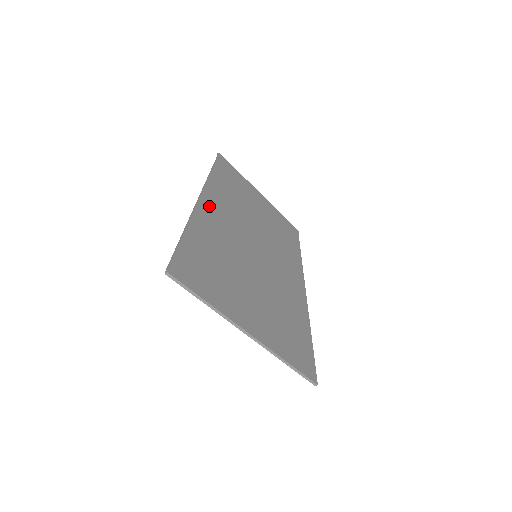
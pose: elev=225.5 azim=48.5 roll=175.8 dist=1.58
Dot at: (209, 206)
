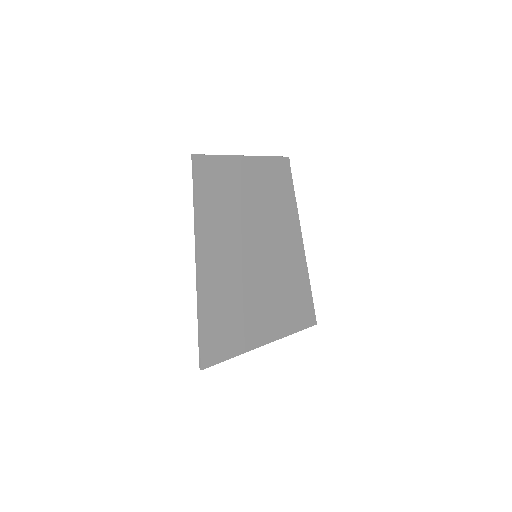
Dot at: (207, 256)
